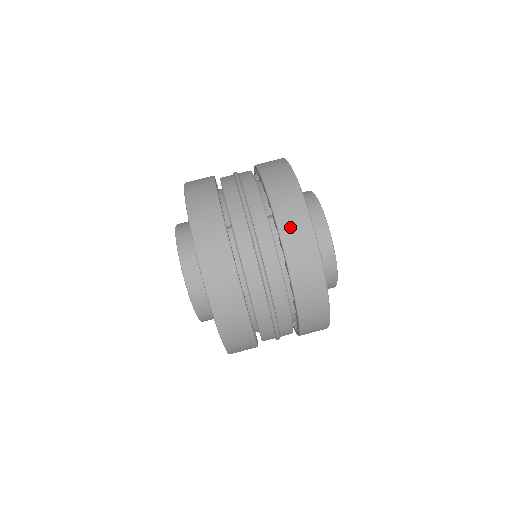
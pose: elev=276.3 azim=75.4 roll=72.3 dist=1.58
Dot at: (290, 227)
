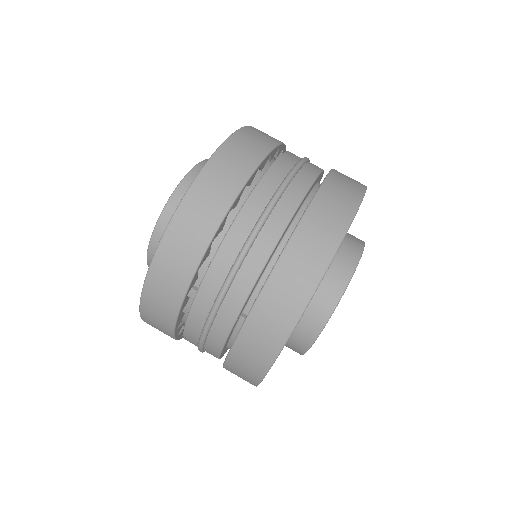
Dot at: (244, 357)
